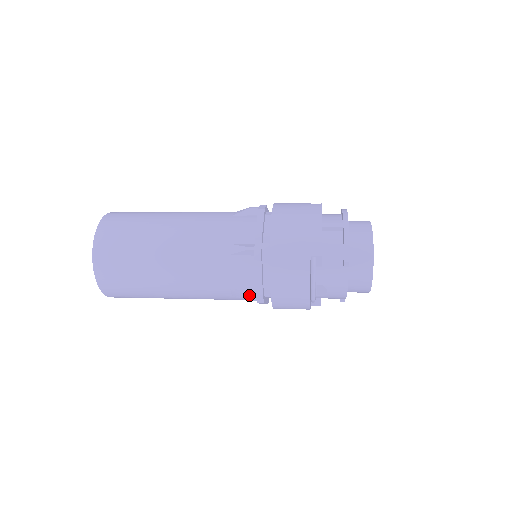
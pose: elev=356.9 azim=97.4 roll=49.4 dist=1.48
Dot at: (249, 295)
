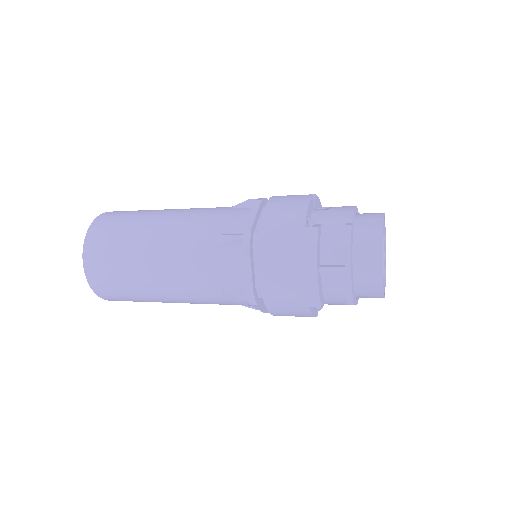
Dot at: occluded
